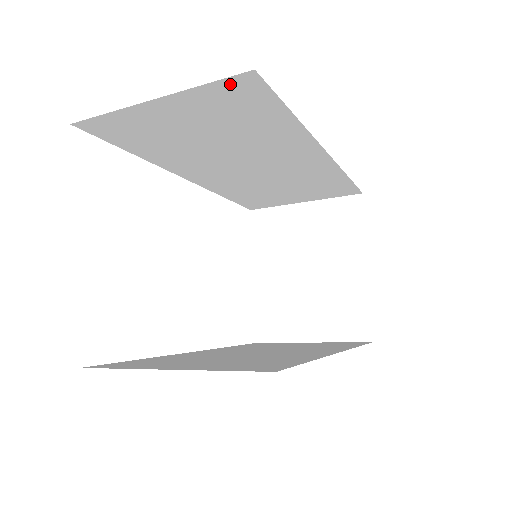
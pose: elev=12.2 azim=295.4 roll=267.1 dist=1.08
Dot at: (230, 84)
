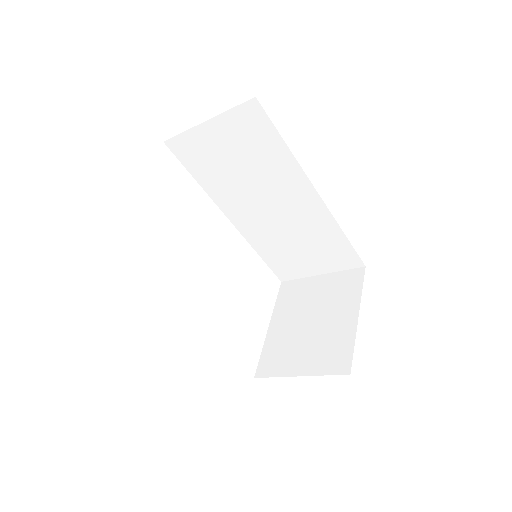
Dot at: (245, 109)
